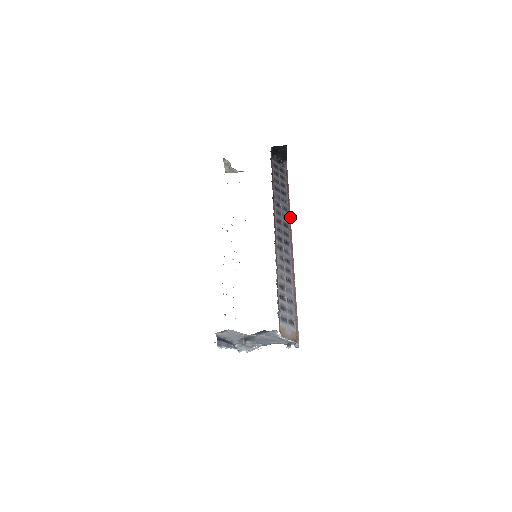
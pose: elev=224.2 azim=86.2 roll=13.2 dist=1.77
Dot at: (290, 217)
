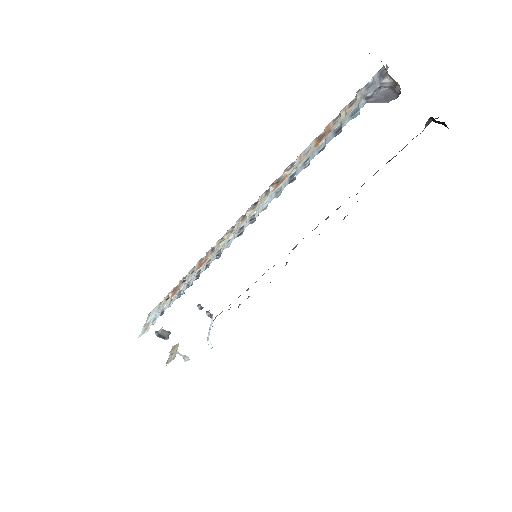
Dot at: occluded
